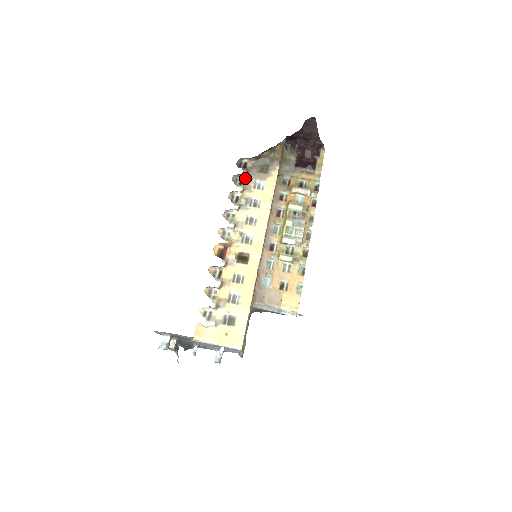
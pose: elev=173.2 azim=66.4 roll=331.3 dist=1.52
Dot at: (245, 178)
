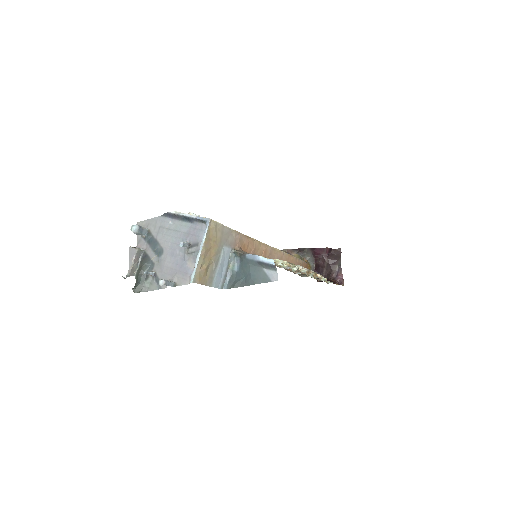
Dot at: occluded
